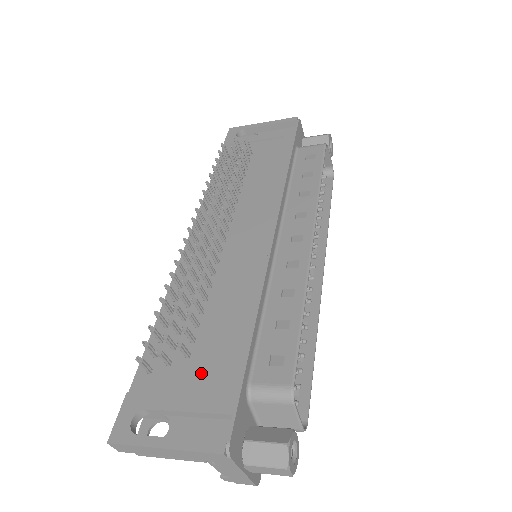
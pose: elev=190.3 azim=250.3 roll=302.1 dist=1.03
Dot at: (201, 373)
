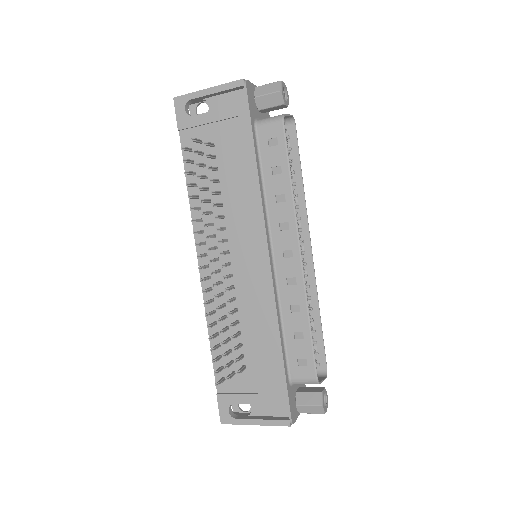
Dot at: (258, 379)
